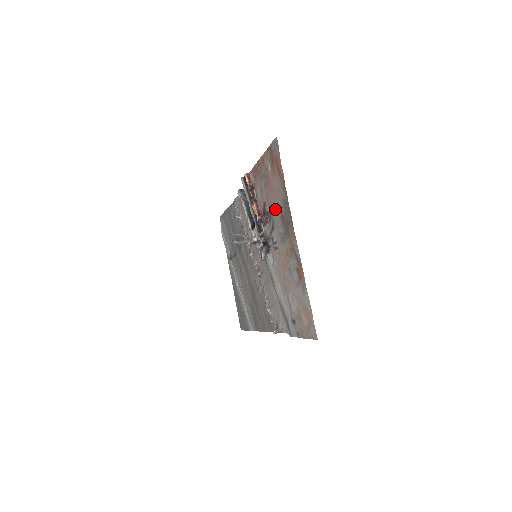
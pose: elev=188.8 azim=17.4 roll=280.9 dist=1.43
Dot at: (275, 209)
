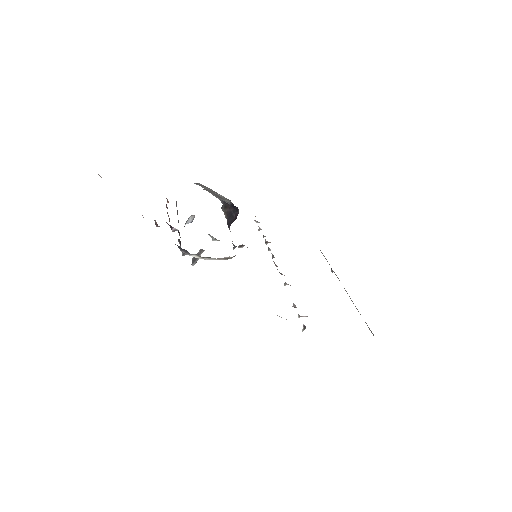
Dot at: occluded
